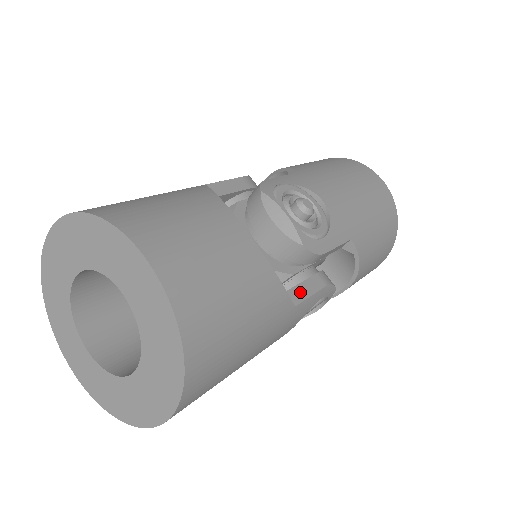
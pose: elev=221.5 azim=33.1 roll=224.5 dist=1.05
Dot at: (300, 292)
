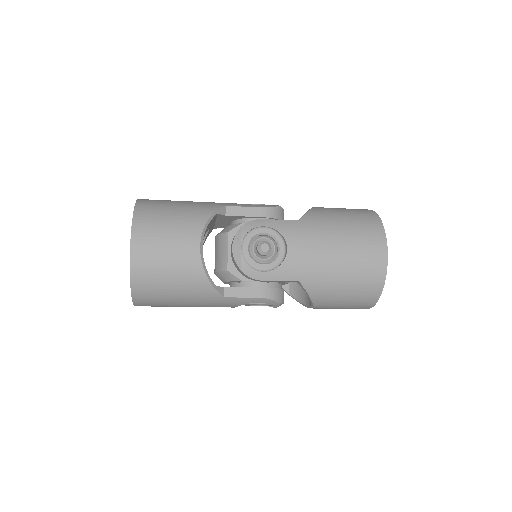
Dot at: (236, 292)
